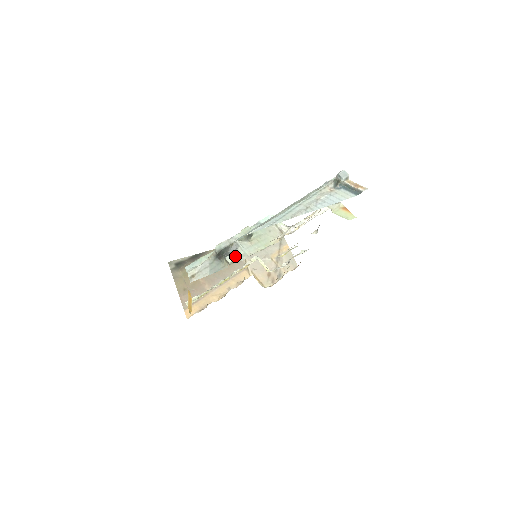
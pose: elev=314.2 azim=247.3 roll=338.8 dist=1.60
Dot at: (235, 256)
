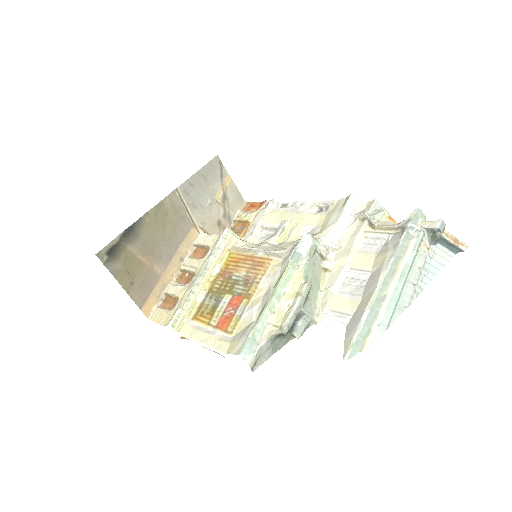
Dot at: (303, 328)
